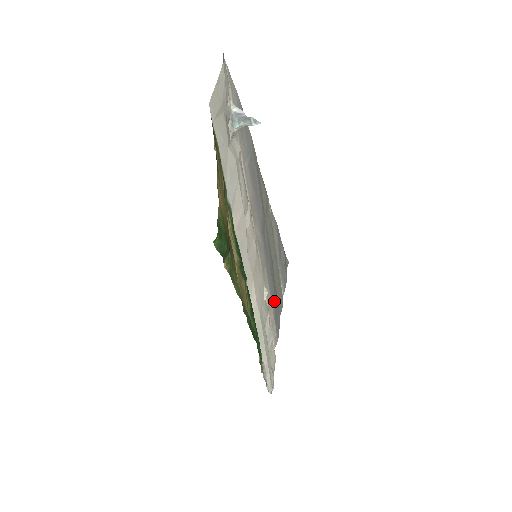
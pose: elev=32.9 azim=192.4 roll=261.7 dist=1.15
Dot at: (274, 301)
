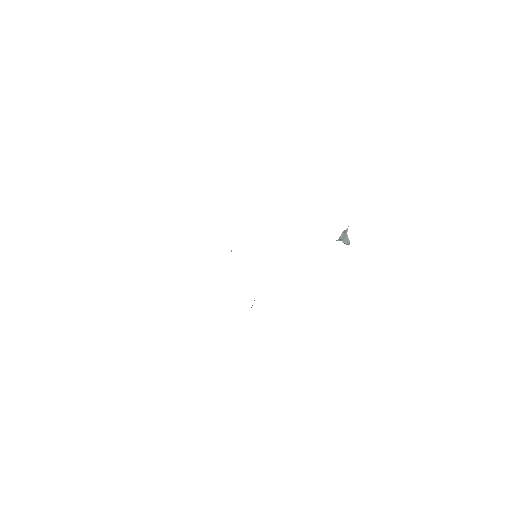
Dot at: occluded
